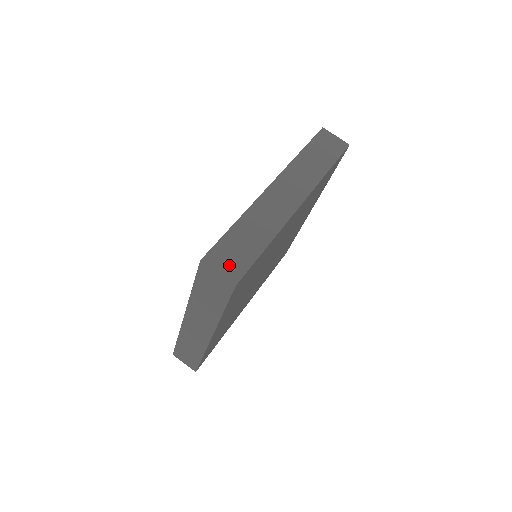
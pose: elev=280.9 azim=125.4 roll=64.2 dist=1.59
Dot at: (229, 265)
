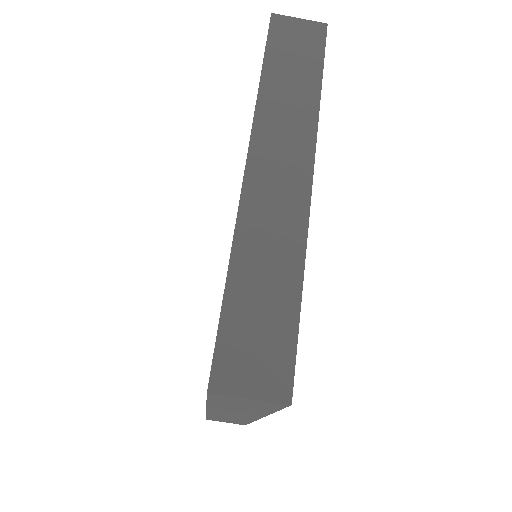
Dot at: (260, 370)
